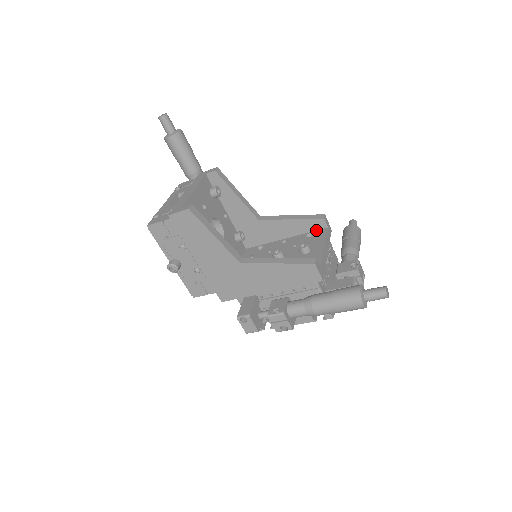
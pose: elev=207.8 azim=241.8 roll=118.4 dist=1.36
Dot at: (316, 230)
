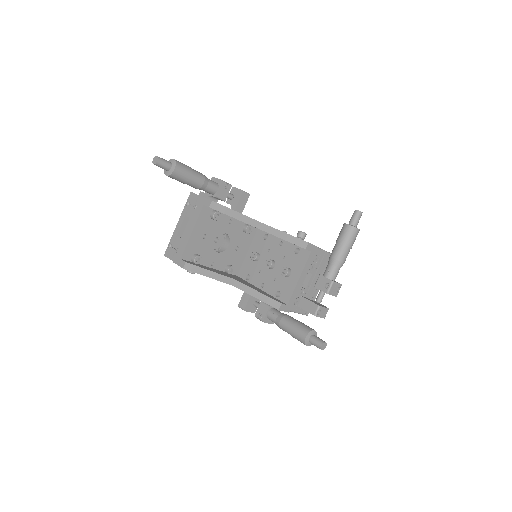
Dot at: (303, 248)
